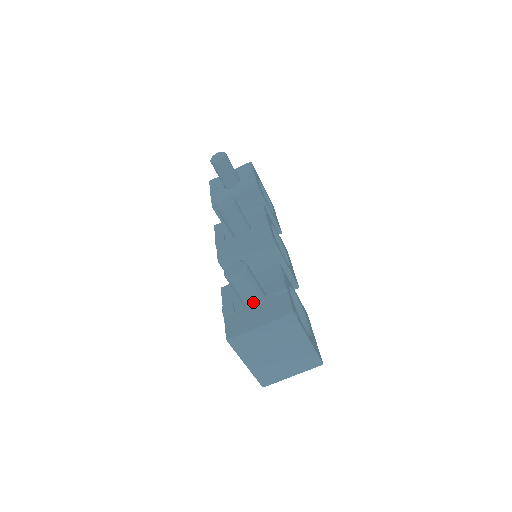
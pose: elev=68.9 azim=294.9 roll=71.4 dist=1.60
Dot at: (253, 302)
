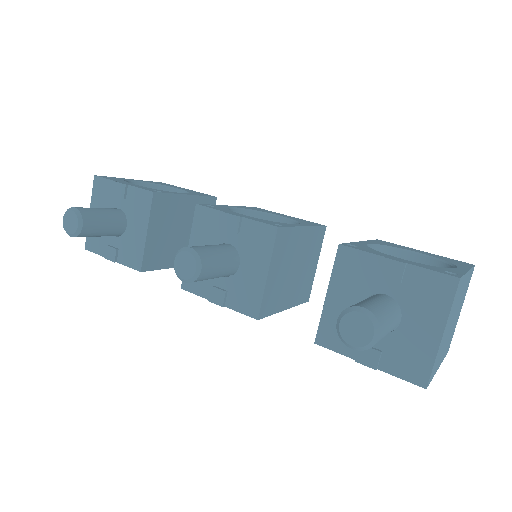
Dot at: (396, 322)
